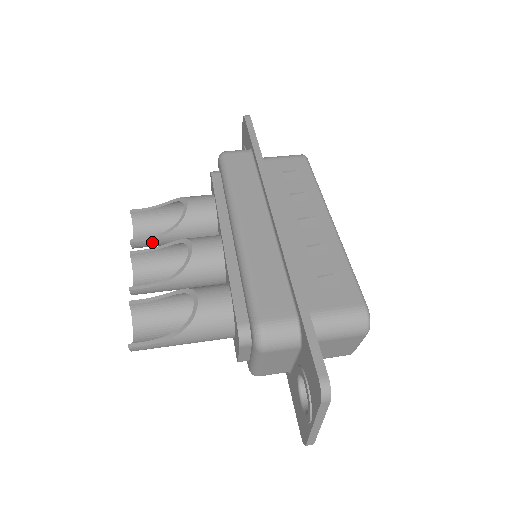
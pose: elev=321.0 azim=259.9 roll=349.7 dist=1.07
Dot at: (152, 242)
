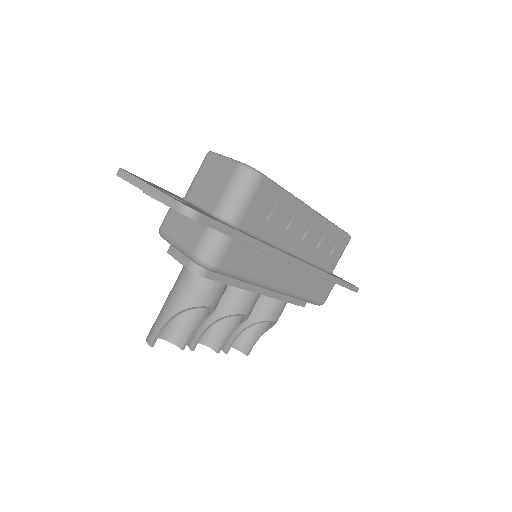
Dot at: (191, 331)
